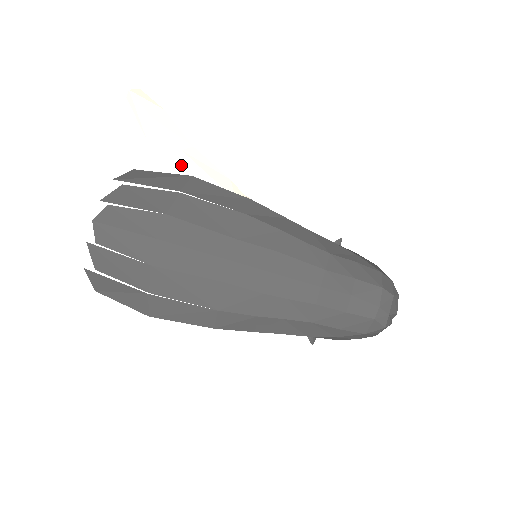
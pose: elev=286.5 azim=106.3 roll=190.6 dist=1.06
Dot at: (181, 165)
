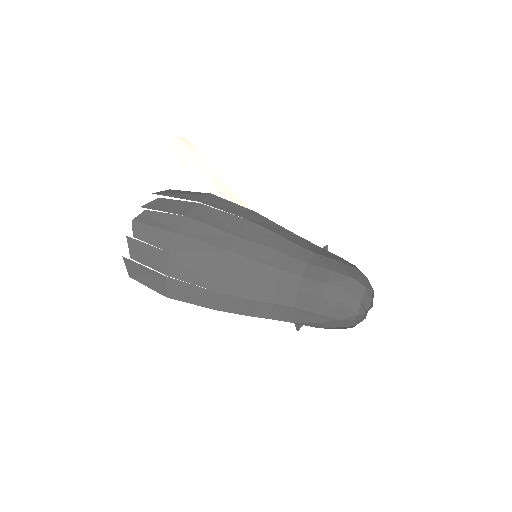
Dot at: (207, 190)
